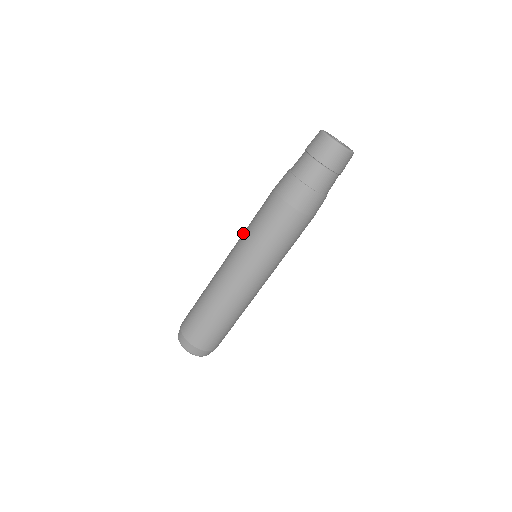
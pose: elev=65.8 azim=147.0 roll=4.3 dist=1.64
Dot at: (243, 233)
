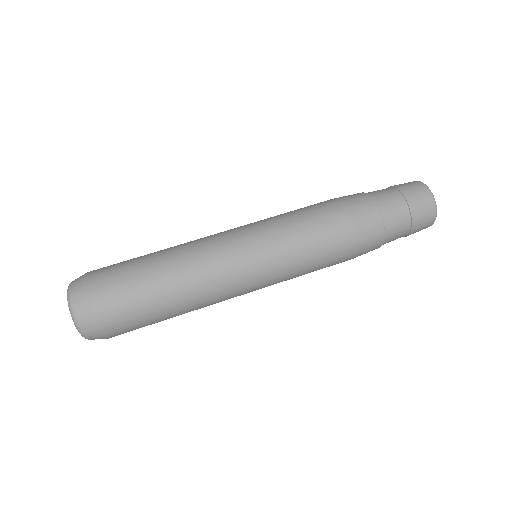
Dot at: occluded
